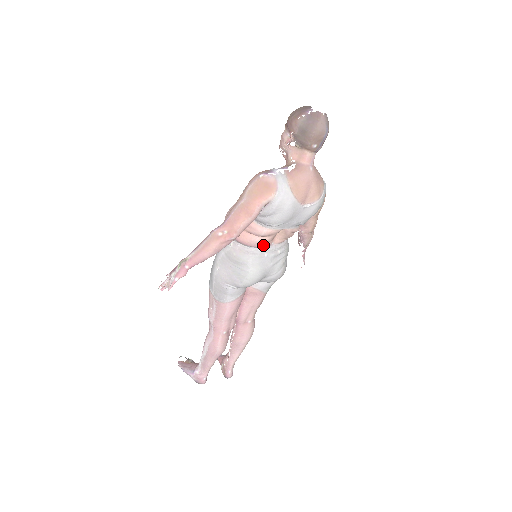
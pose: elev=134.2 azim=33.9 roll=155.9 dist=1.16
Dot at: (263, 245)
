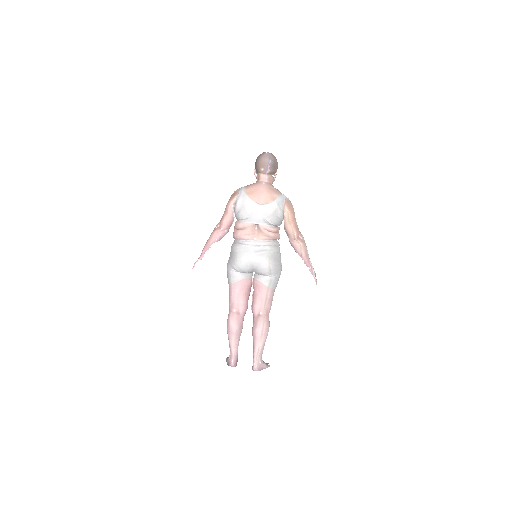
Dot at: (245, 237)
